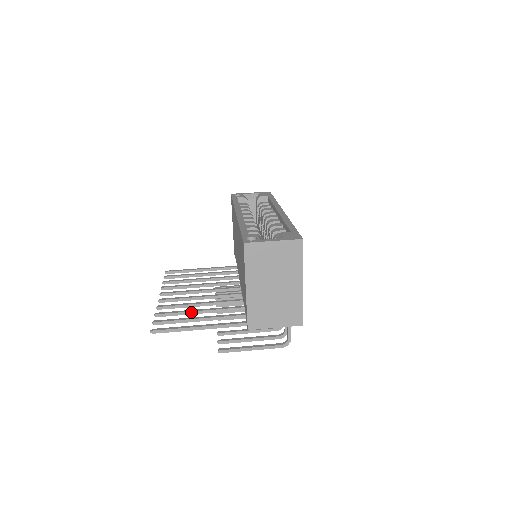
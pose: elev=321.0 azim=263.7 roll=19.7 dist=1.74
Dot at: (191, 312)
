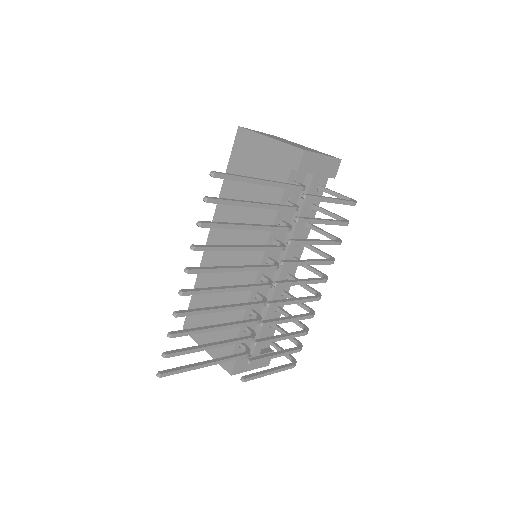
Dot at: (238, 224)
